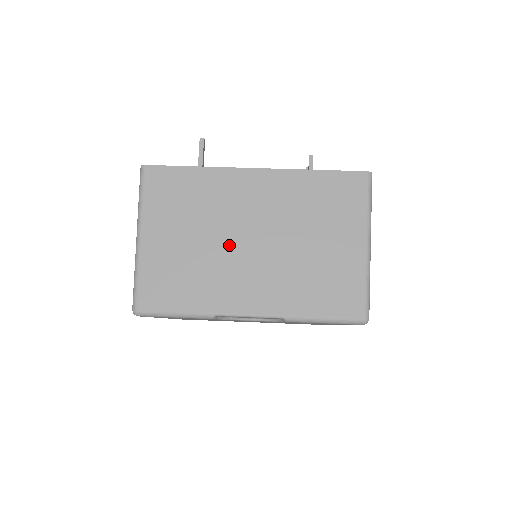
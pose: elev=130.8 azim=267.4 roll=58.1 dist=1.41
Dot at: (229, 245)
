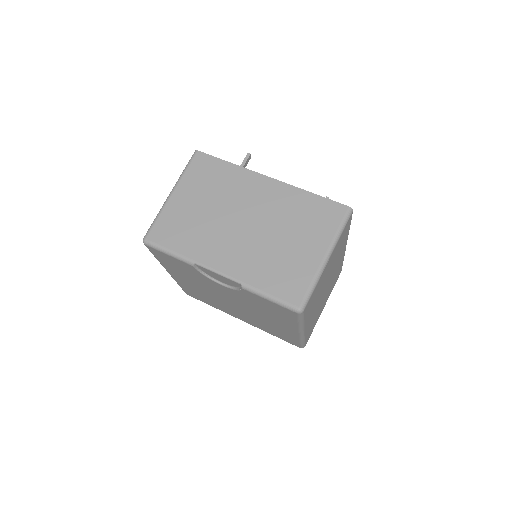
Dot at: (227, 220)
